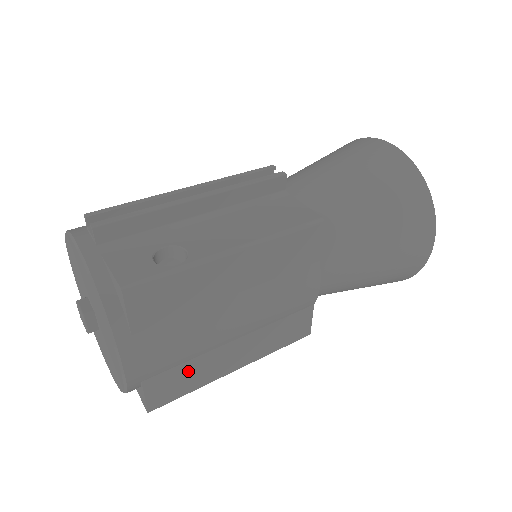
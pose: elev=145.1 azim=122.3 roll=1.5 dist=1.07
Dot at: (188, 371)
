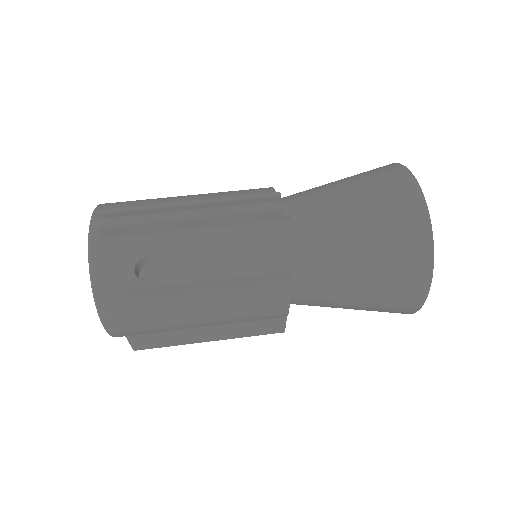
Dot at: (165, 336)
